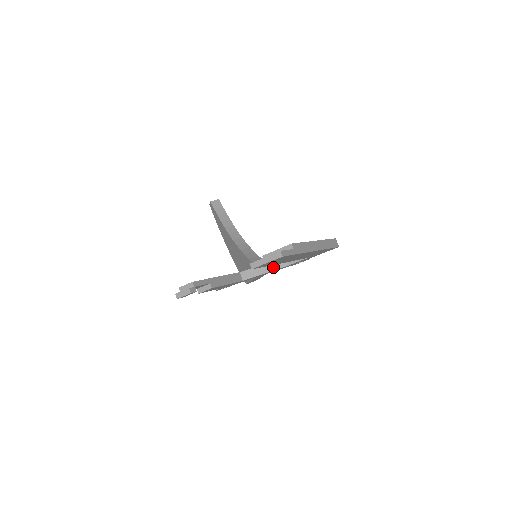
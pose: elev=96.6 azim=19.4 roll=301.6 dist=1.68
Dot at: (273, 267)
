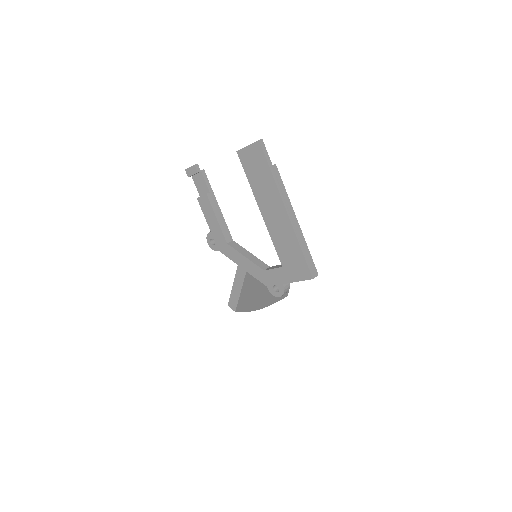
Dot at: (255, 261)
